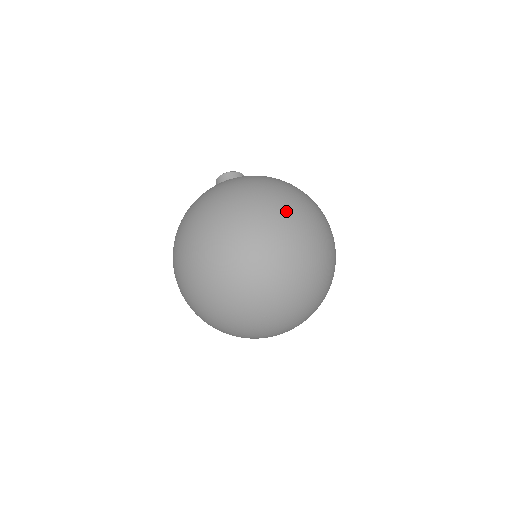
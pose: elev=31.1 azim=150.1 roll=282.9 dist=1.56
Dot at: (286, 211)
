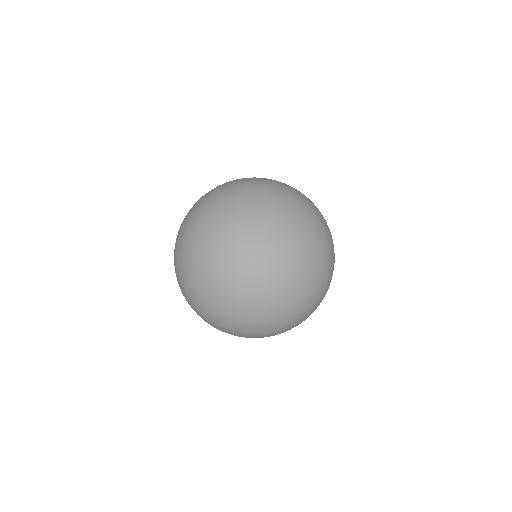
Dot at: (214, 208)
